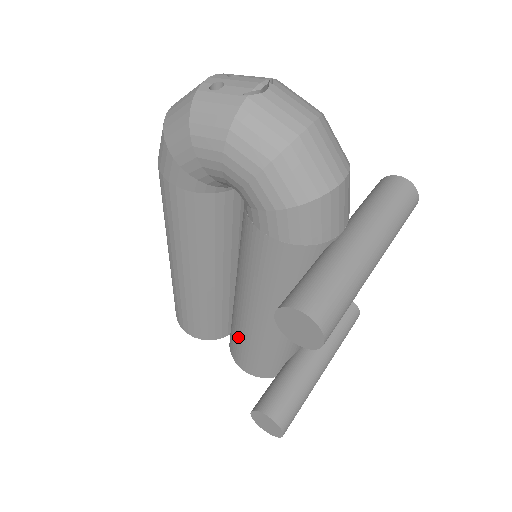
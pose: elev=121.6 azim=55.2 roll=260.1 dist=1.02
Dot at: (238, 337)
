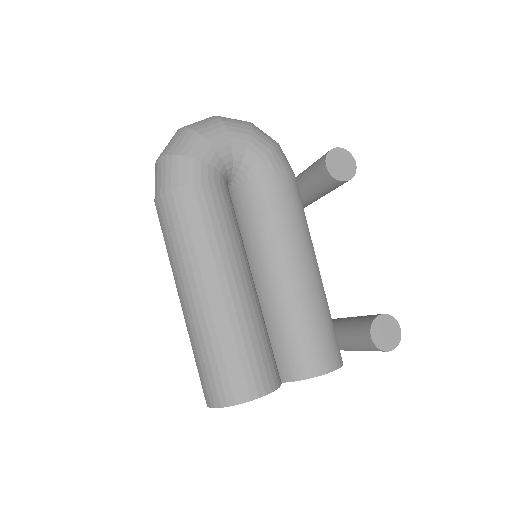
Dot at: (299, 325)
